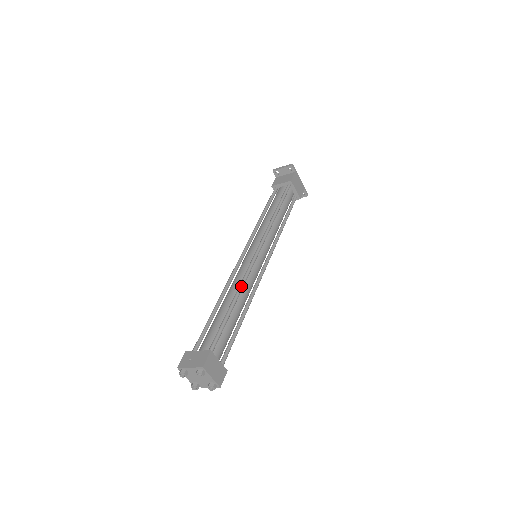
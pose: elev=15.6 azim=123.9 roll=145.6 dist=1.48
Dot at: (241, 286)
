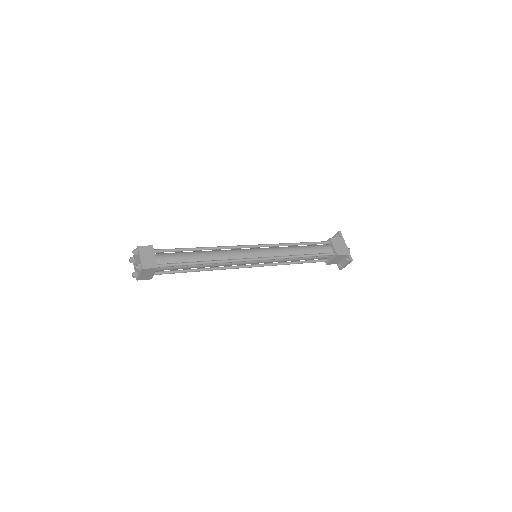
Dot at: occluded
